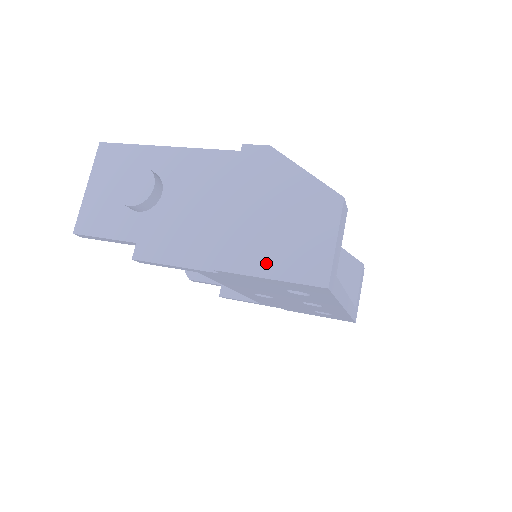
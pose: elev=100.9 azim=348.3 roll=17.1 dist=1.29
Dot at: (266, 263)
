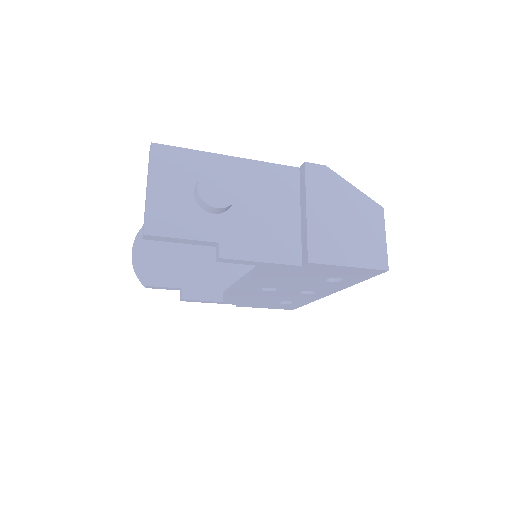
Dot at: (345, 255)
